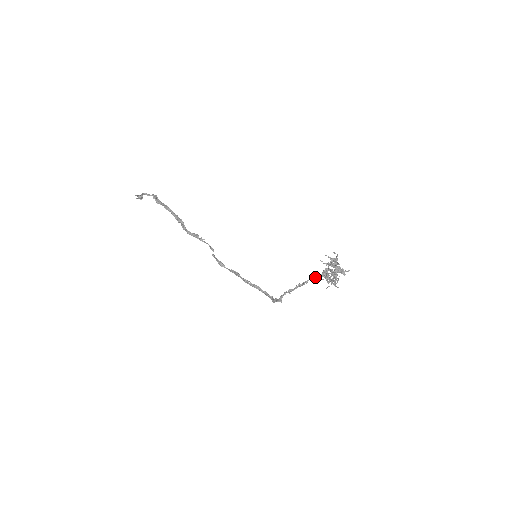
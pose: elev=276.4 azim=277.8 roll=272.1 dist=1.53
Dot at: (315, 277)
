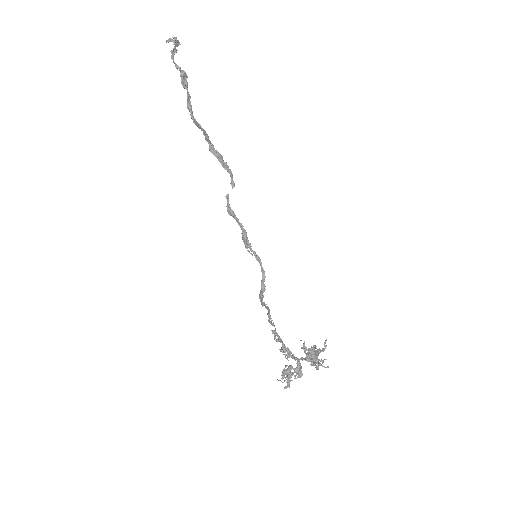
Dot at: (284, 348)
